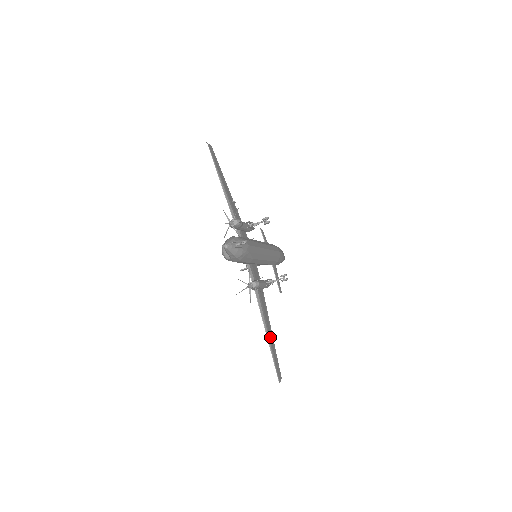
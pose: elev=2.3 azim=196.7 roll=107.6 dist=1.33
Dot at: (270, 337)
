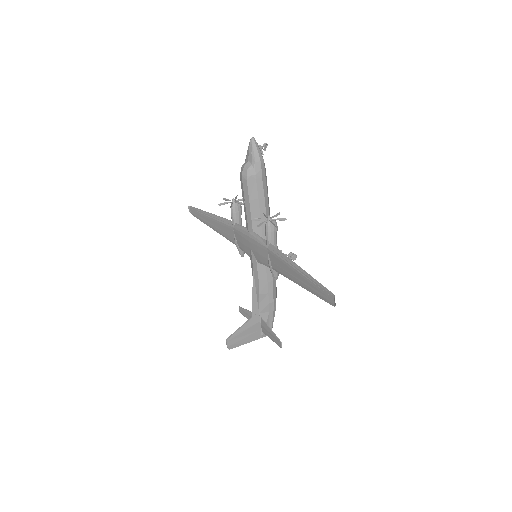
Dot at: (303, 277)
